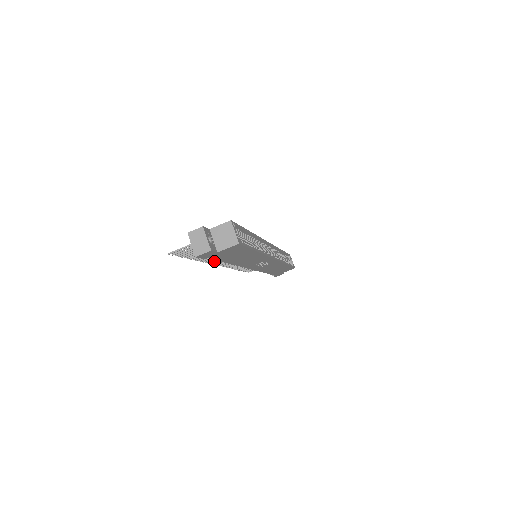
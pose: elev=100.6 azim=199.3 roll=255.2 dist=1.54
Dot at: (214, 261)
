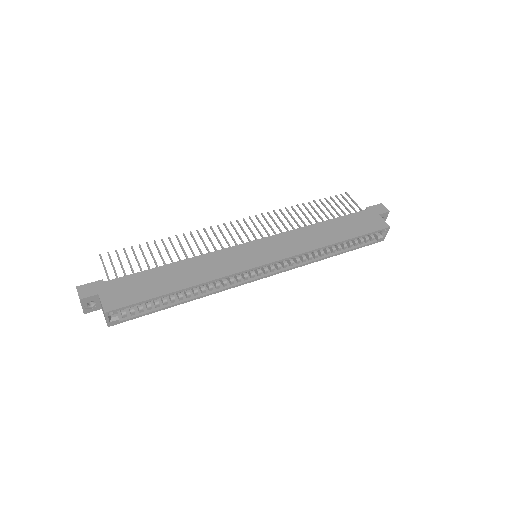
Dot at: (212, 230)
